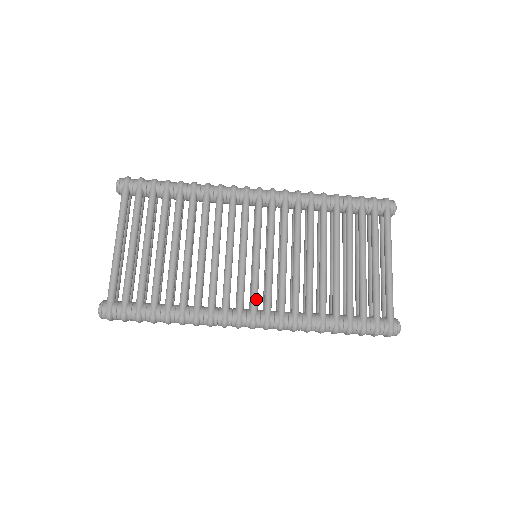
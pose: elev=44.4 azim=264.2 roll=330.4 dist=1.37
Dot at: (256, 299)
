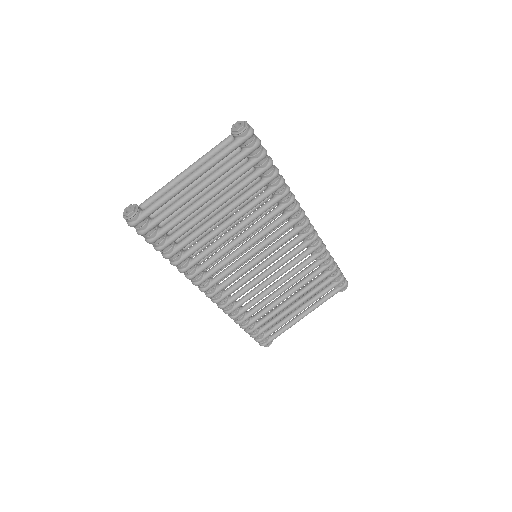
Dot at: occluded
